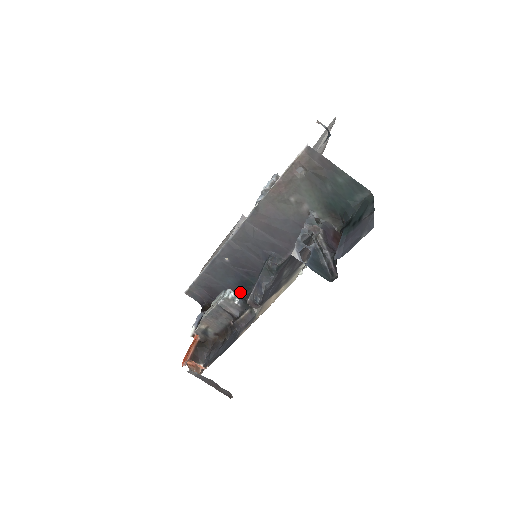
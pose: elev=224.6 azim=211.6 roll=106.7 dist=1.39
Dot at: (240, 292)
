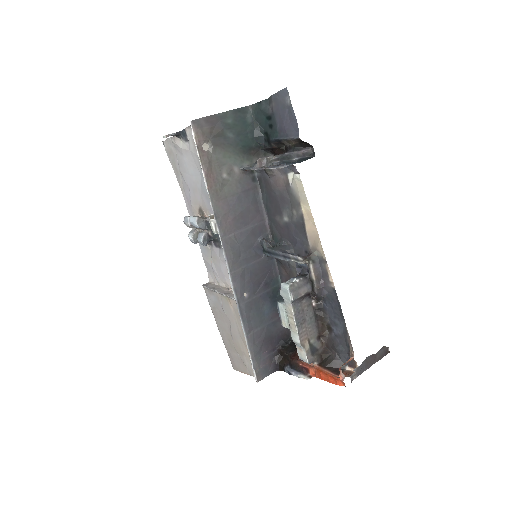
Dot at: occluded
